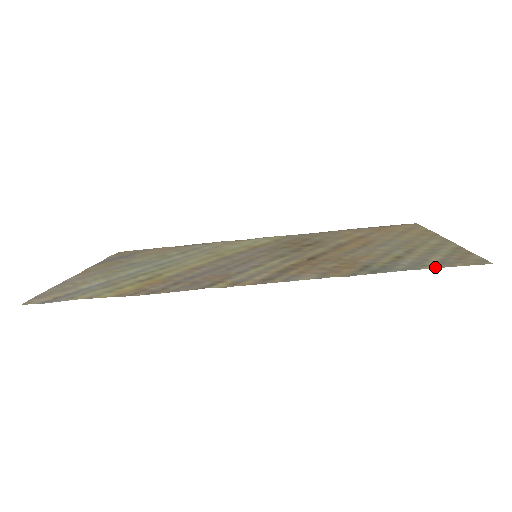
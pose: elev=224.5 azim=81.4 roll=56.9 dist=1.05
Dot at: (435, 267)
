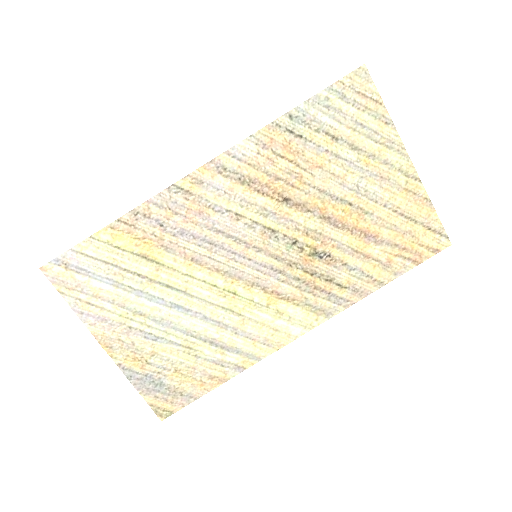
Dot at: (329, 89)
